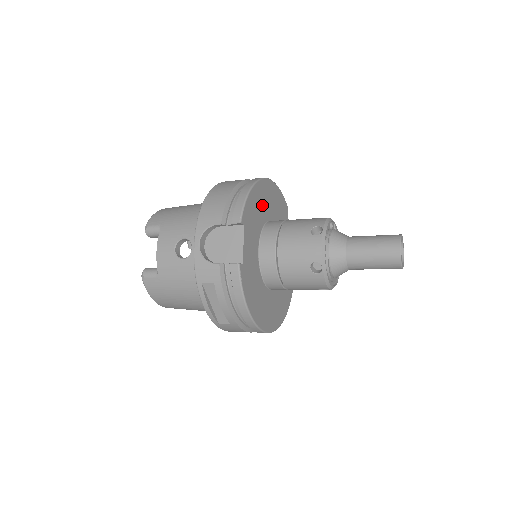
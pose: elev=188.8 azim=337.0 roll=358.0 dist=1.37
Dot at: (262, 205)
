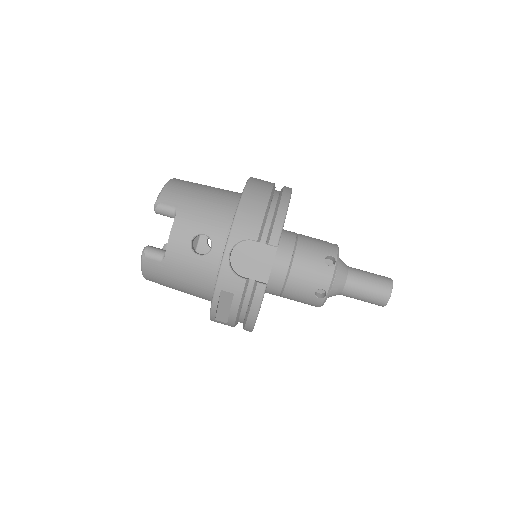
Dot at: occluded
